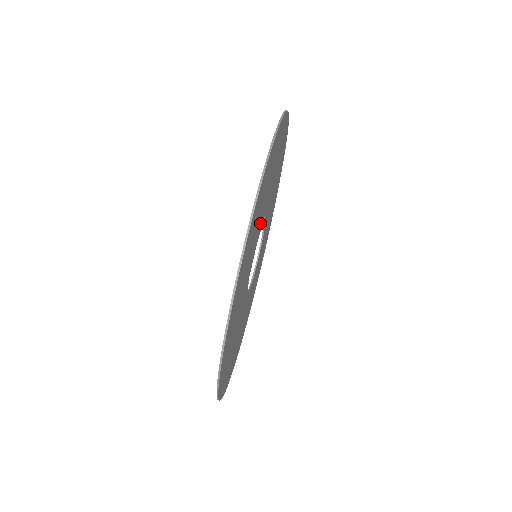
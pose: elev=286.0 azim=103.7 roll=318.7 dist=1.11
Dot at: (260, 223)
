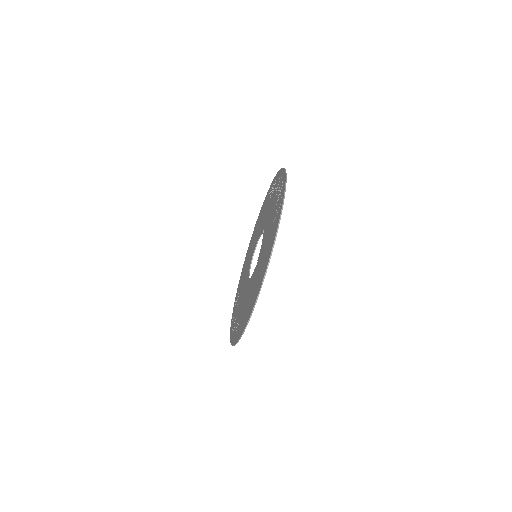
Dot at: occluded
